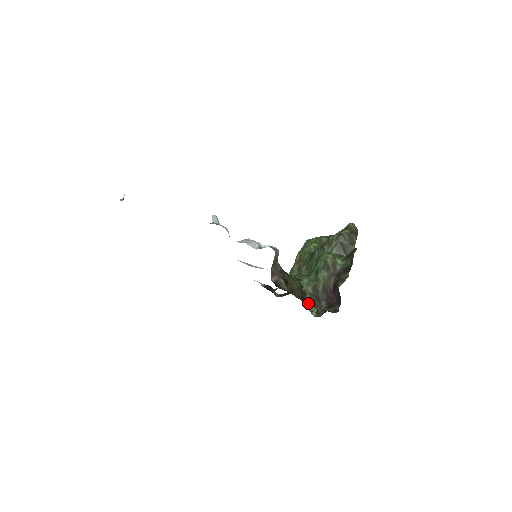
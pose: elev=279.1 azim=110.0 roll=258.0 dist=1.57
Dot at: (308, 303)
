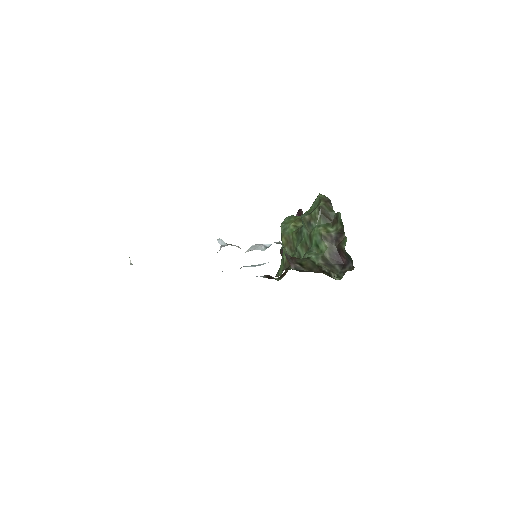
Dot at: (328, 273)
